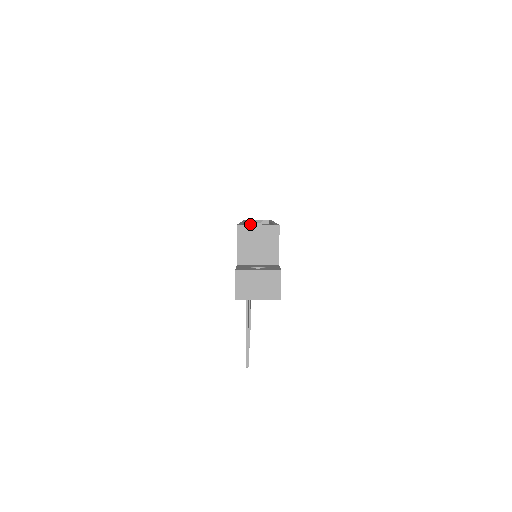
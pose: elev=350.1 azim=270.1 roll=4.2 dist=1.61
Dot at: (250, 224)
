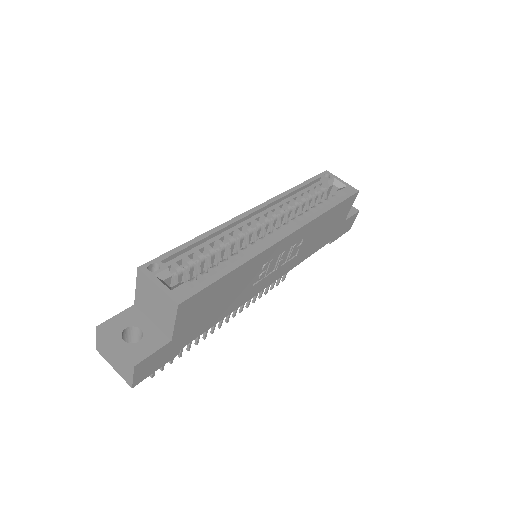
Dot at: (300, 196)
